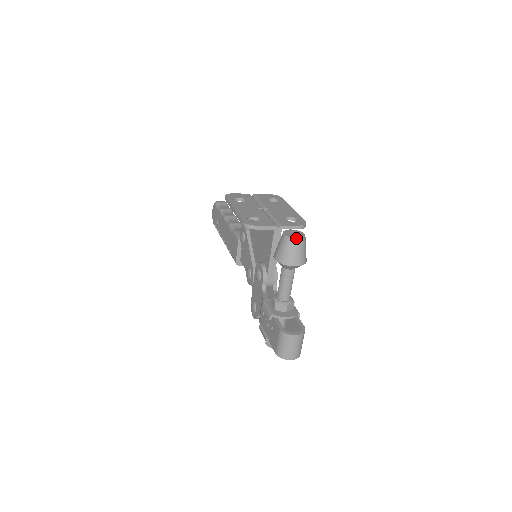
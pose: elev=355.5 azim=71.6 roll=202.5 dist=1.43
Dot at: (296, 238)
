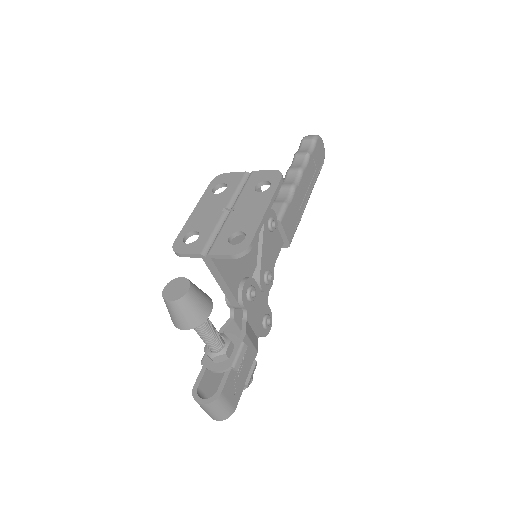
Dot at: (167, 300)
